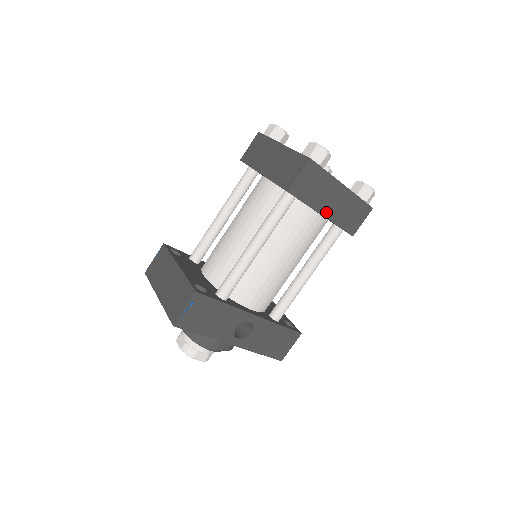
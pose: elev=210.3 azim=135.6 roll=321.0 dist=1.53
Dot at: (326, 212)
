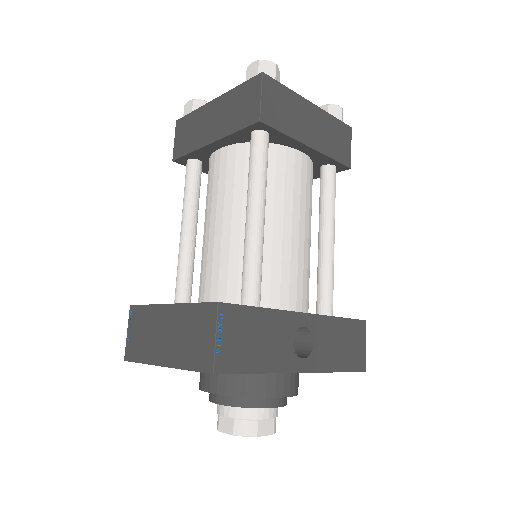
Dot at: (310, 141)
